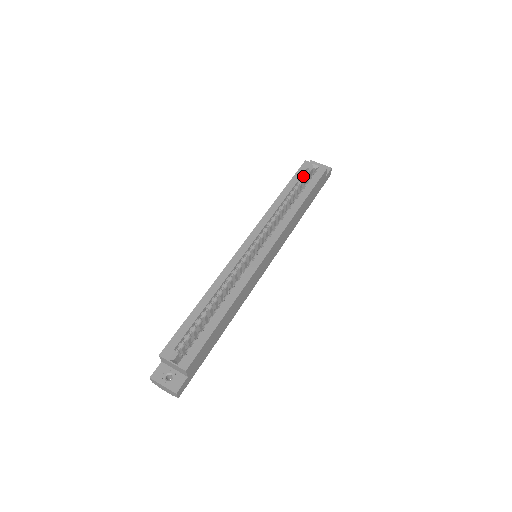
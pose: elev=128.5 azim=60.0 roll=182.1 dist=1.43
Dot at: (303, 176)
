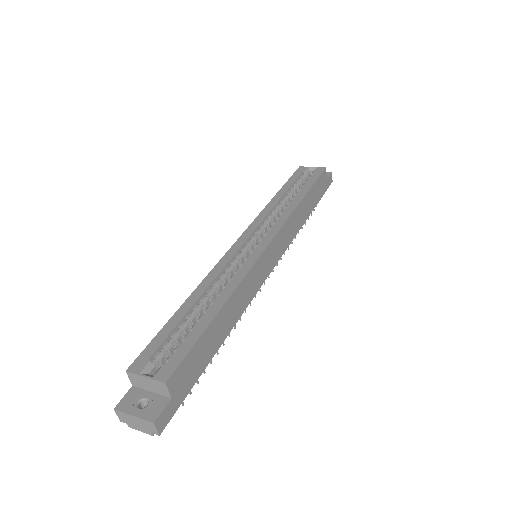
Dot at: (300, 178)
